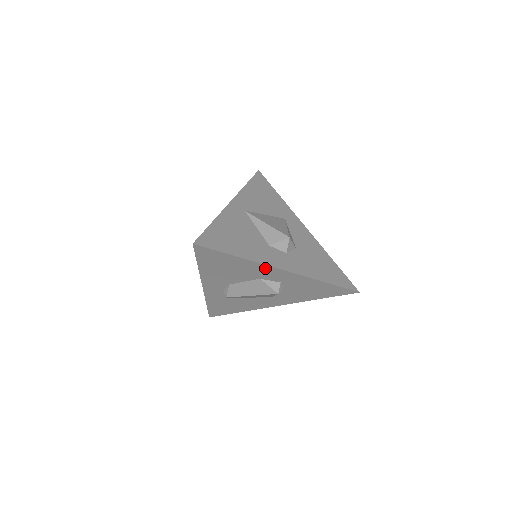
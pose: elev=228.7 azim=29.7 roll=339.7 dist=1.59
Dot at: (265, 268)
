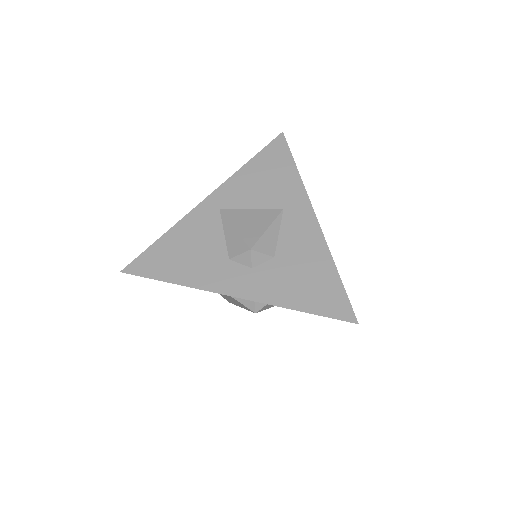
Dot at: occluded
